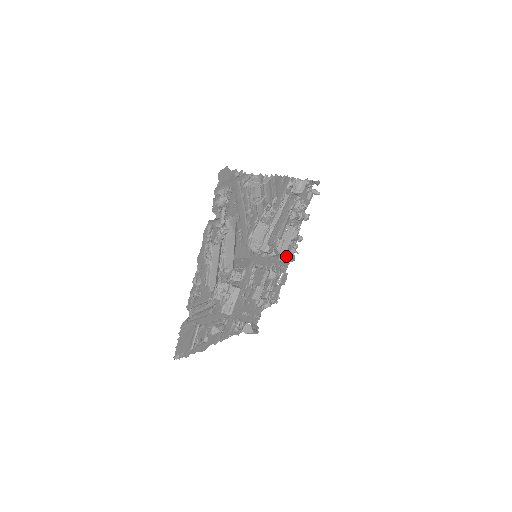
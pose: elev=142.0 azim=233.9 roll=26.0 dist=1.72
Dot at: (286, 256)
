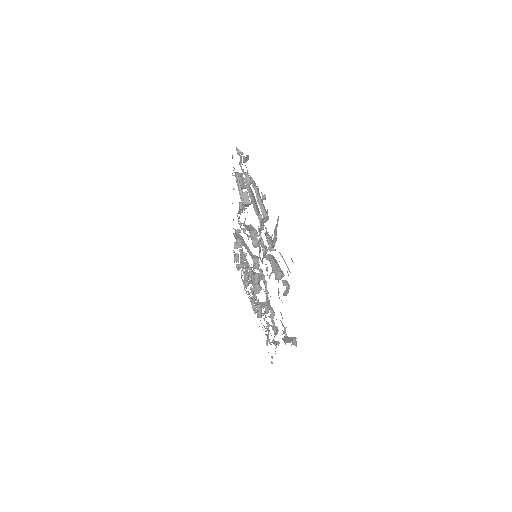
Dot at: (257, 303)
